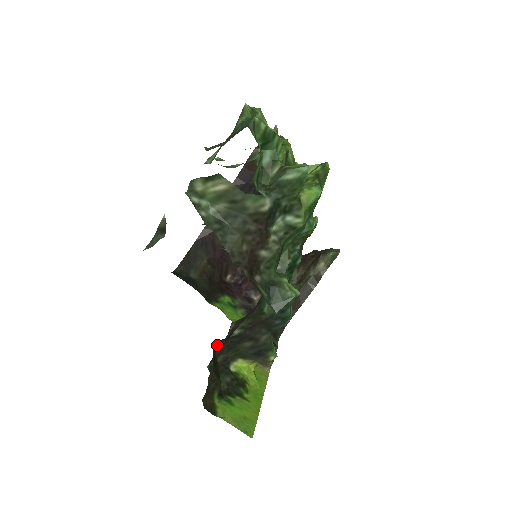
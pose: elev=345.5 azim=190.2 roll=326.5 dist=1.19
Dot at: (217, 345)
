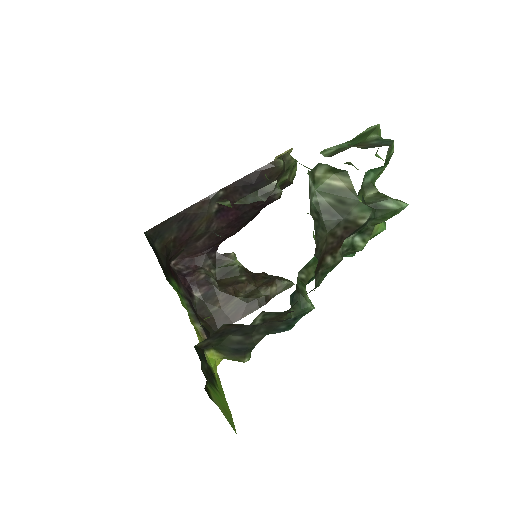
Dot at: (219, 328)
